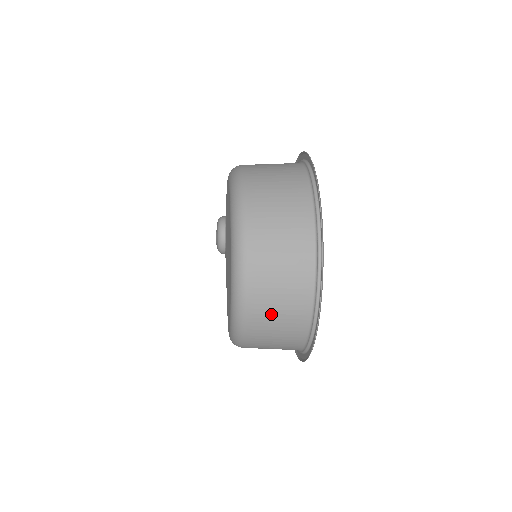
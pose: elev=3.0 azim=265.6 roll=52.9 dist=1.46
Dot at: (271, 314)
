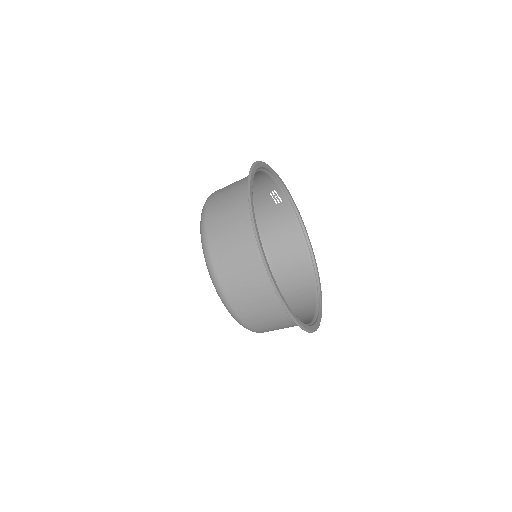
Dot at: (260, 318)
